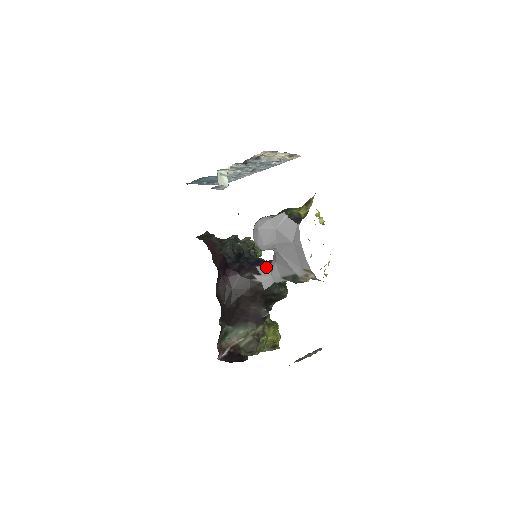
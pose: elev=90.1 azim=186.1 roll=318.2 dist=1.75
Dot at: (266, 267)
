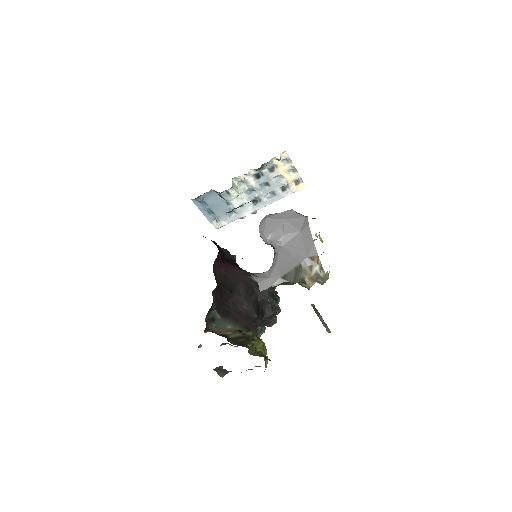
Dot at: (263, 273)
